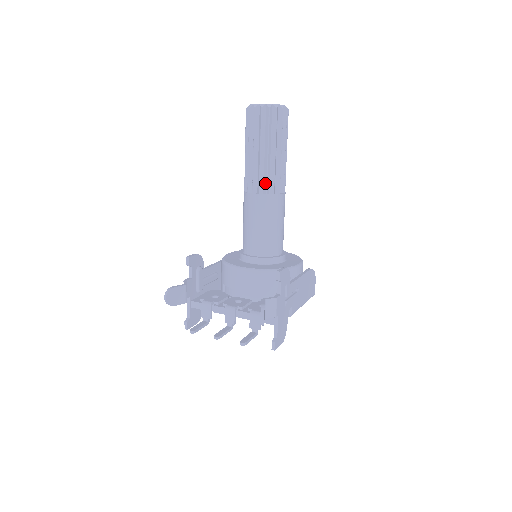
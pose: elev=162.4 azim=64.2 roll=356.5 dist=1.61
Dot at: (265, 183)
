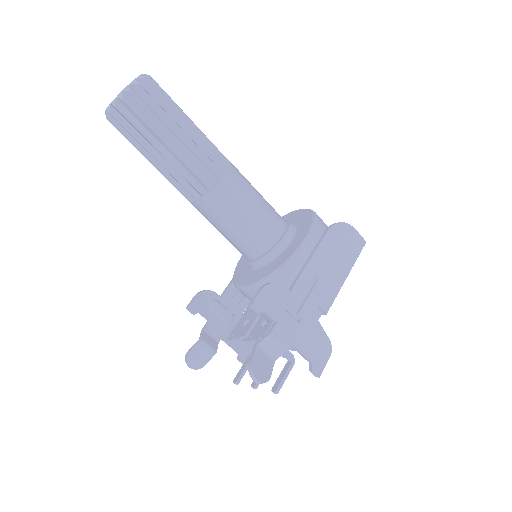
Dot at: (191, 185)
